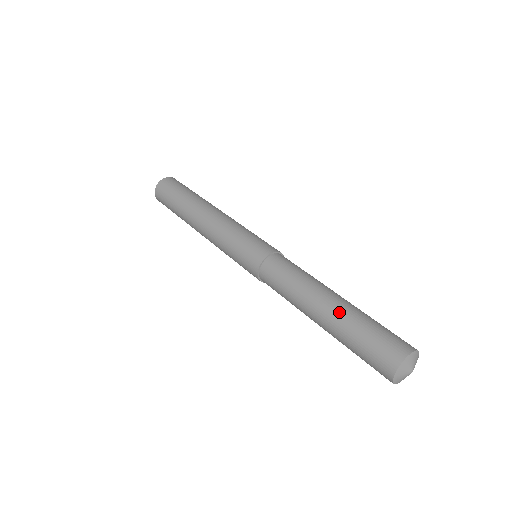
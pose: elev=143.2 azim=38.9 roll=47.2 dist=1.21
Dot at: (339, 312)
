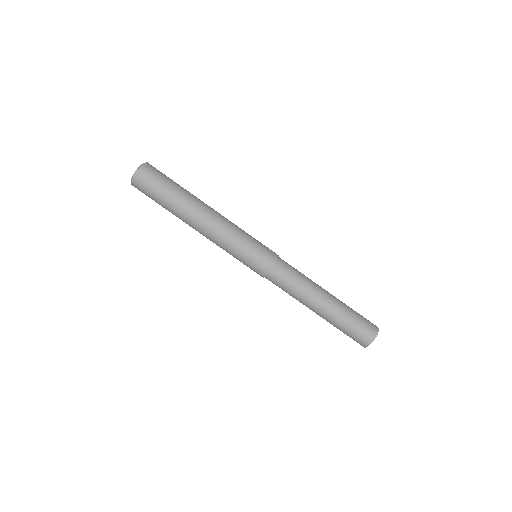
Dot at: (330, 315)
